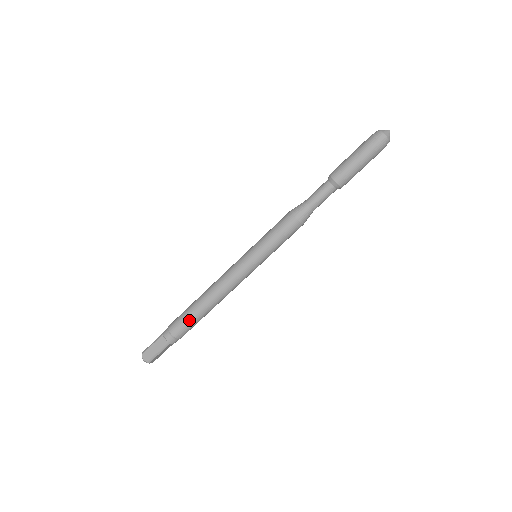
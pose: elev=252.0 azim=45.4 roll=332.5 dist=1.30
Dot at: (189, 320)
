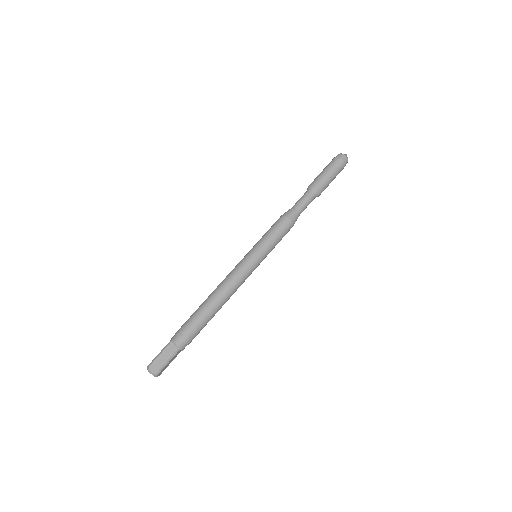
Dot at: (200, 321)
